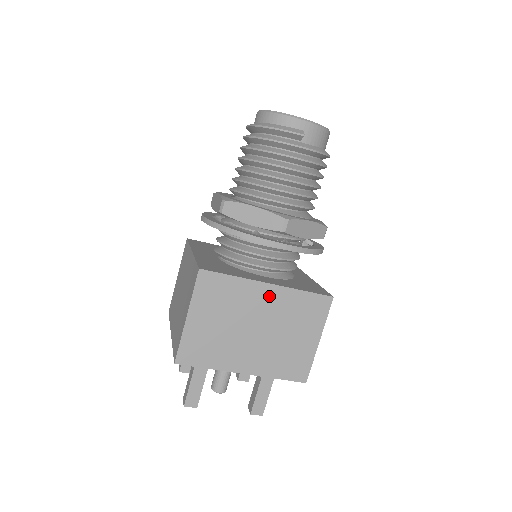
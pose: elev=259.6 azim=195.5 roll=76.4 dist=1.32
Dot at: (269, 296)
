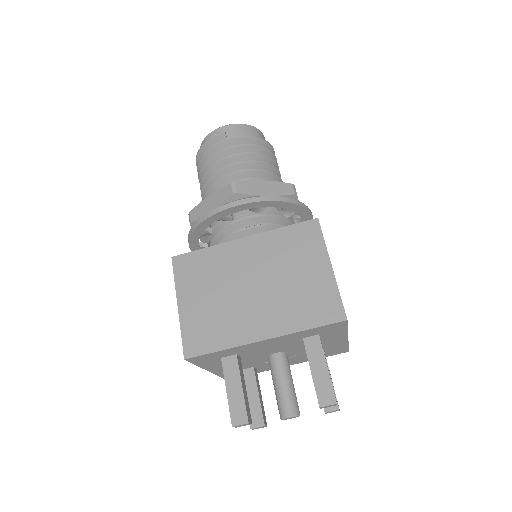
Dot at: (249, 249)
